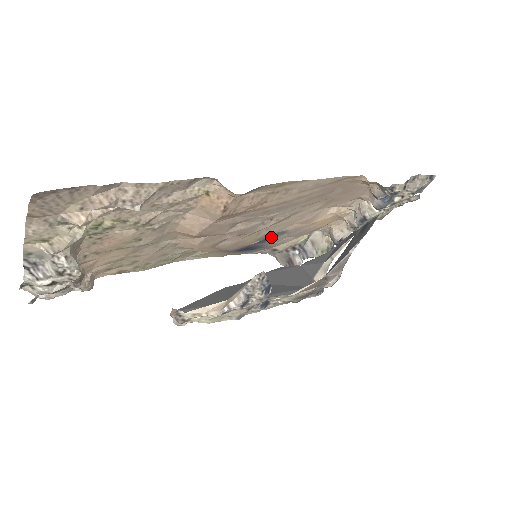
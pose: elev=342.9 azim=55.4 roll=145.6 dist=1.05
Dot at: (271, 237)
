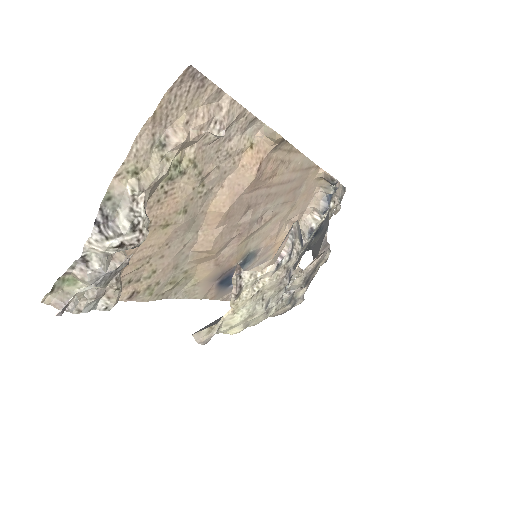
Dot at: (248, 259)
